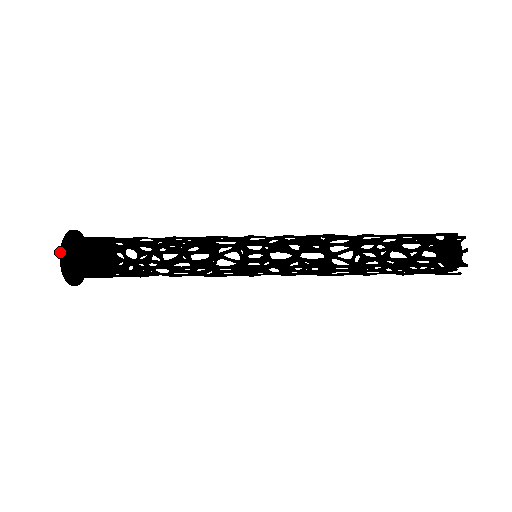
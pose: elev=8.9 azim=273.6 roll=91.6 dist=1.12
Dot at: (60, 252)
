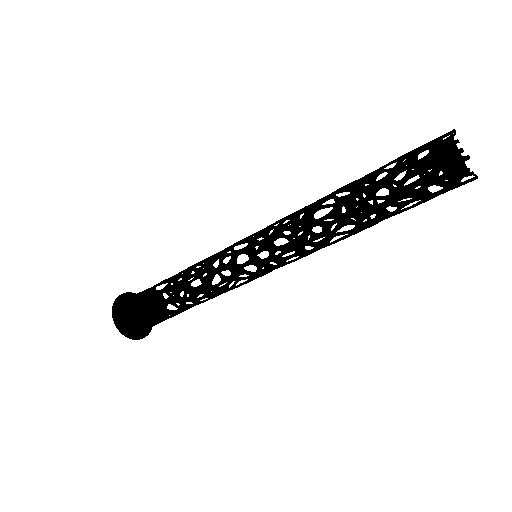
Dot at: (114, 302)
